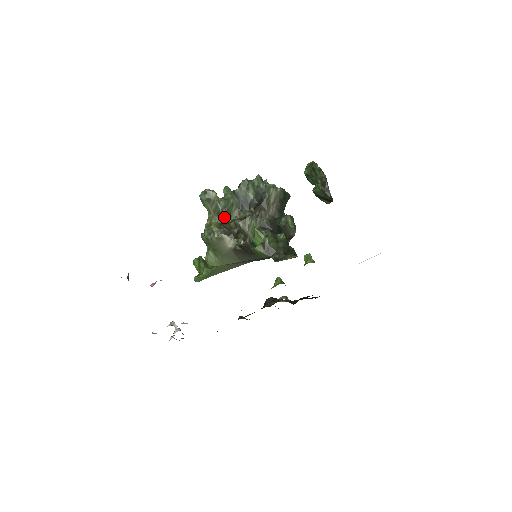
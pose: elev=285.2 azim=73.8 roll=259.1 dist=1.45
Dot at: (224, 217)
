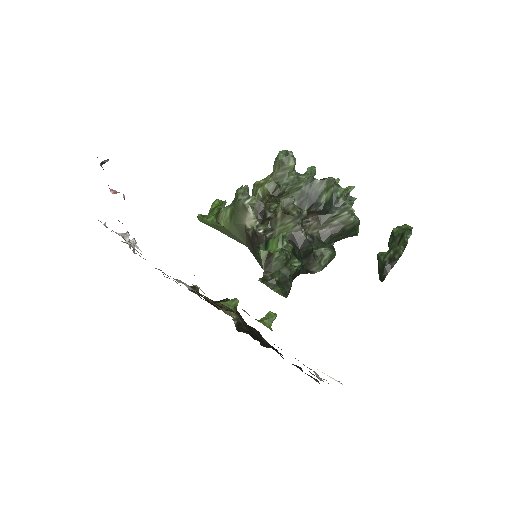
Dot at: (278, 192)
